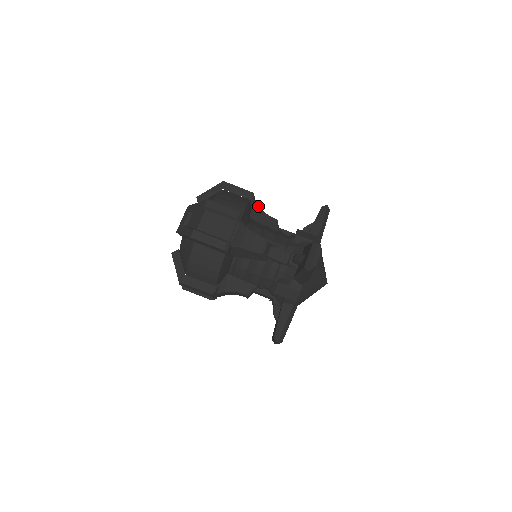
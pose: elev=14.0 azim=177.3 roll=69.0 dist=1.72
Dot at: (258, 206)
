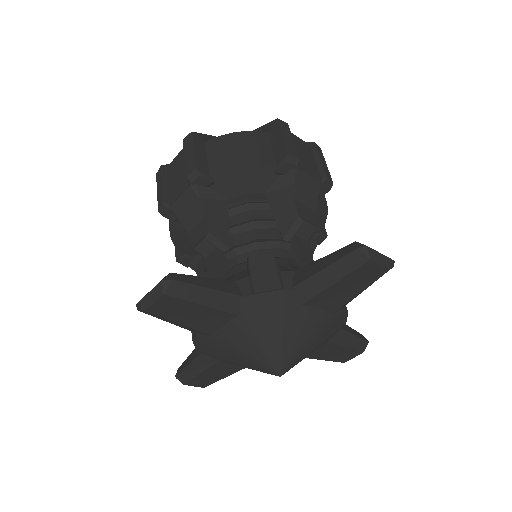
Dot at: (314, 250)
